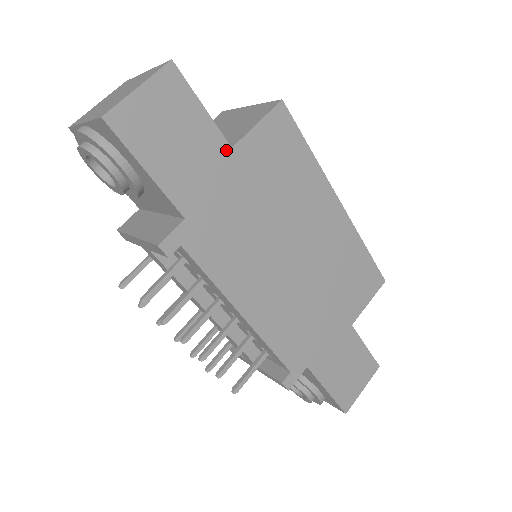
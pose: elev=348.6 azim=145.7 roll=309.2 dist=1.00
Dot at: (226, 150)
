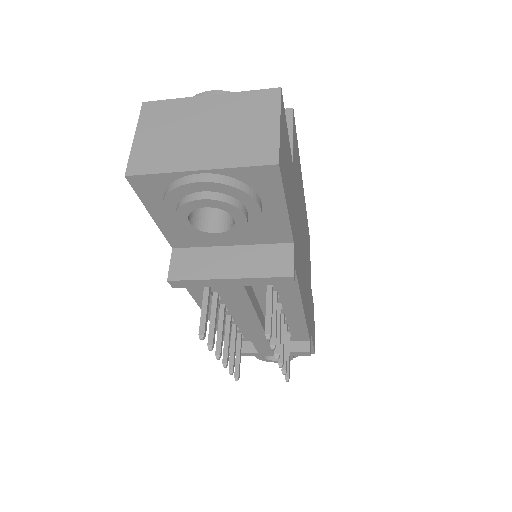
Dot at: (292, 167)
